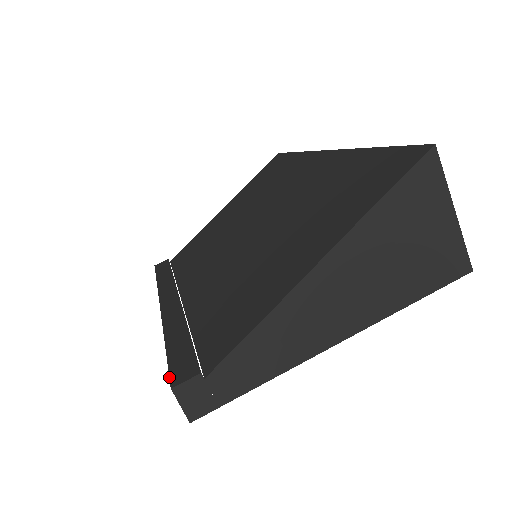
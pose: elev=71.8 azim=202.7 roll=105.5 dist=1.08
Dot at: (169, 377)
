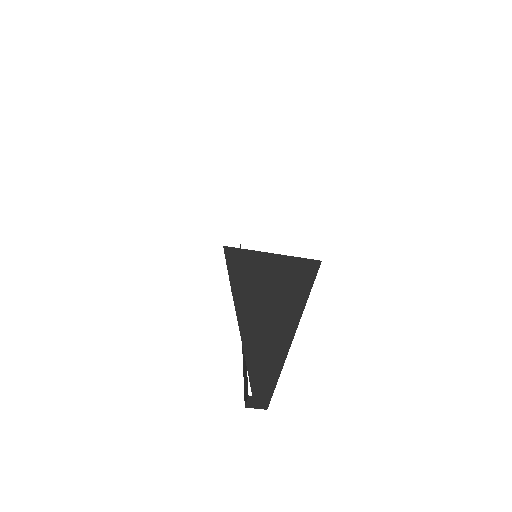
Dot at: (244, 397)
